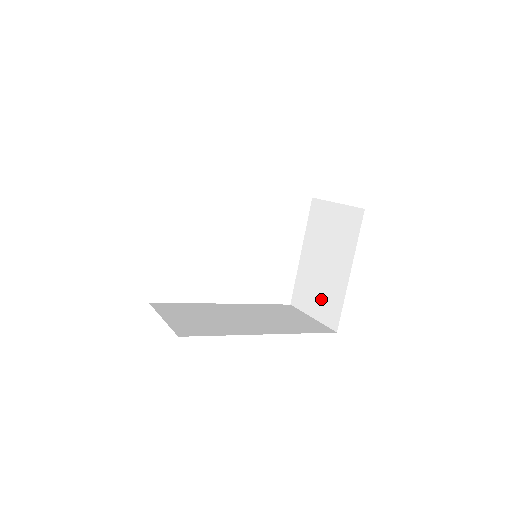
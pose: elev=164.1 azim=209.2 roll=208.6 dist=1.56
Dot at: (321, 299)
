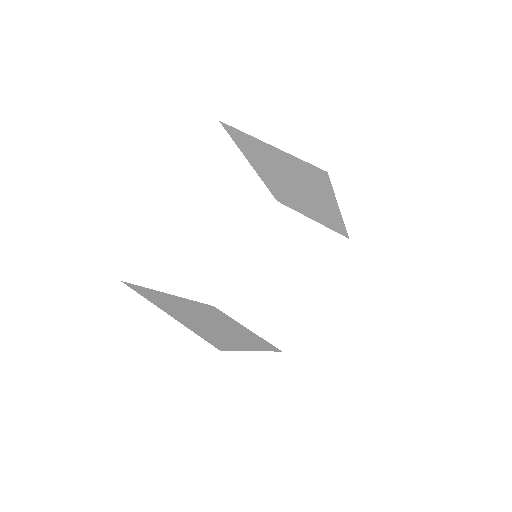
Dot at: (266, 312)
